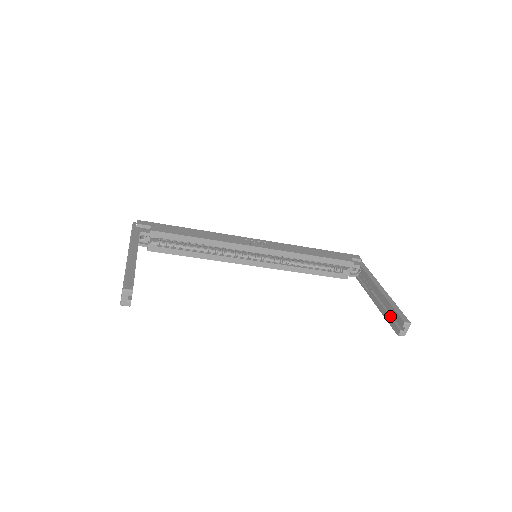
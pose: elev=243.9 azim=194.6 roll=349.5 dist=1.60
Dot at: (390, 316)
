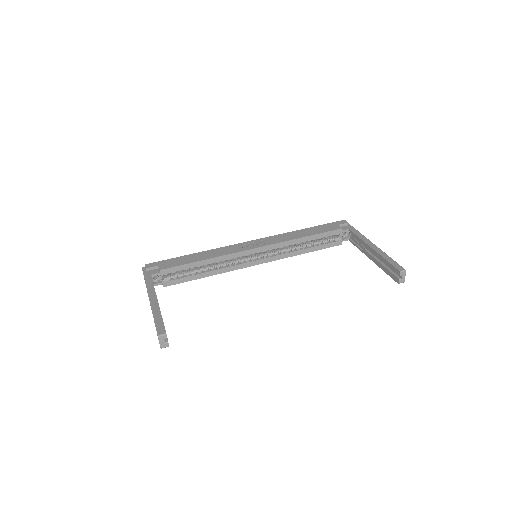
Dot at: (387, 268)
